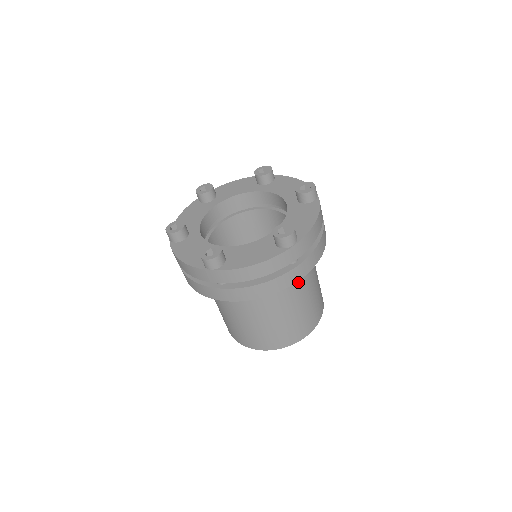
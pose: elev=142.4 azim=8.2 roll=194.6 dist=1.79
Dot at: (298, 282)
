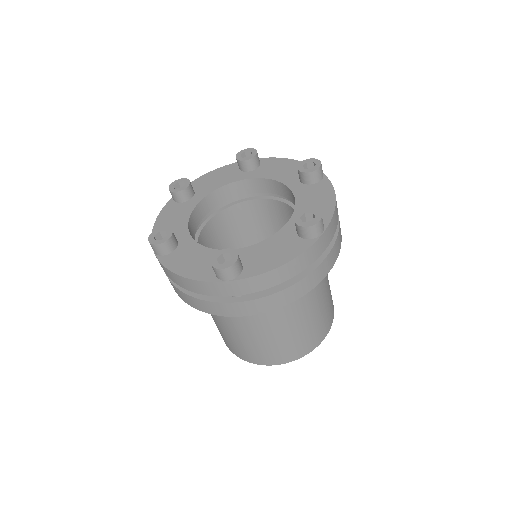
Dot at: occluded
